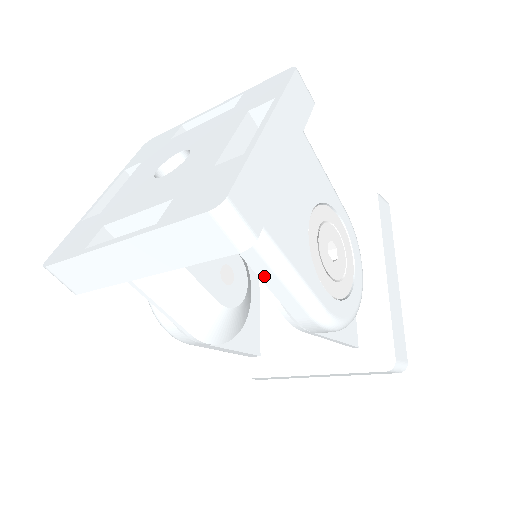
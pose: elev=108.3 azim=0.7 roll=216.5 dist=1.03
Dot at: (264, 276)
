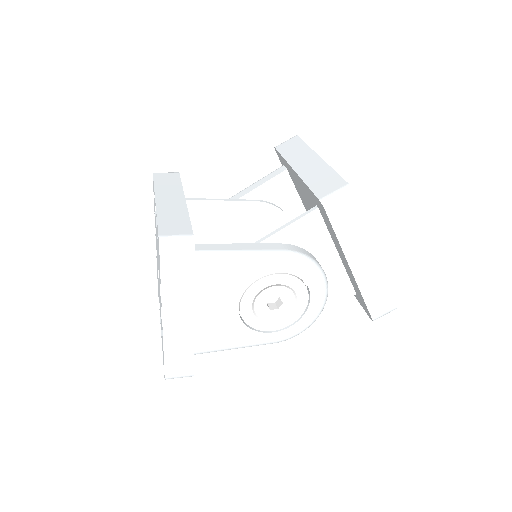
Dot at: occluded
